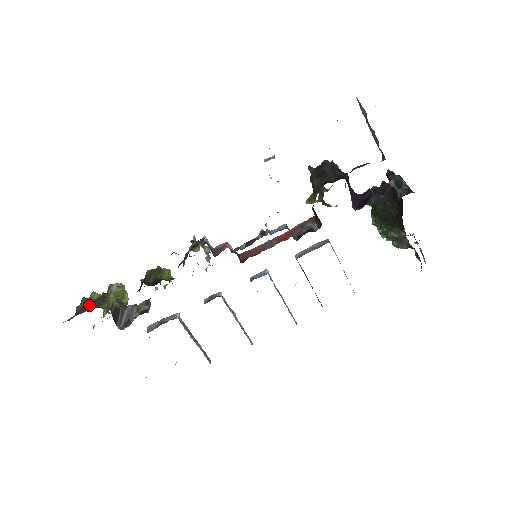
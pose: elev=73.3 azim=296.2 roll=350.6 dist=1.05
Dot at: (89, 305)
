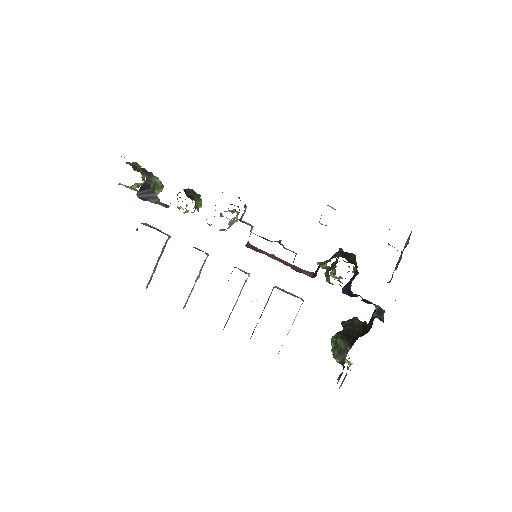
Dot at: (137, 168)
